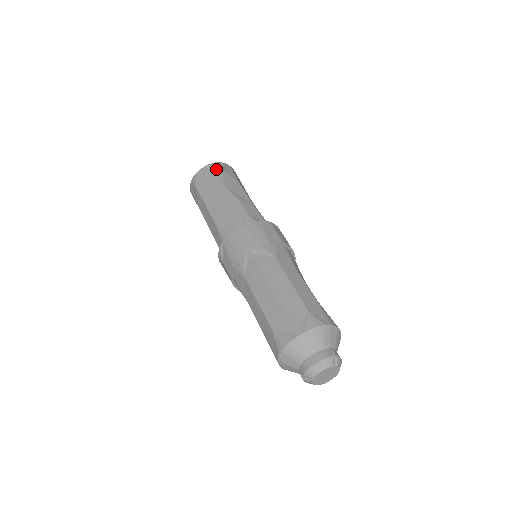
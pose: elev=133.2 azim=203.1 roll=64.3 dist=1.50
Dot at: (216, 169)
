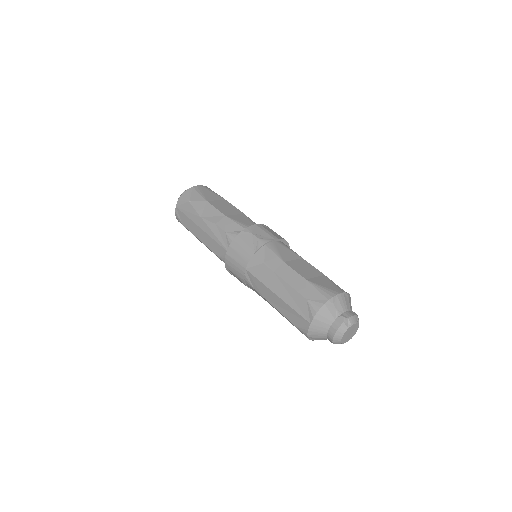
Dot at: (185, 202)
